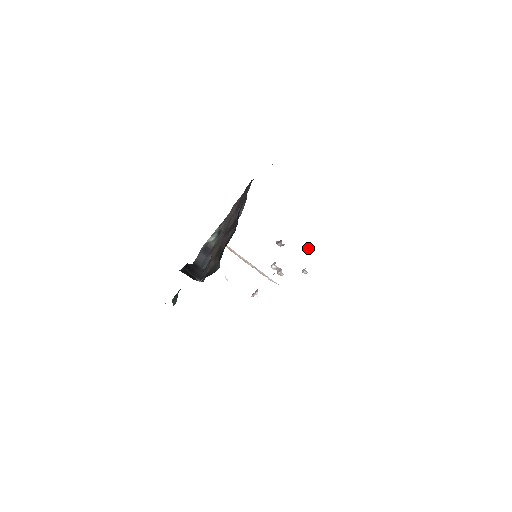
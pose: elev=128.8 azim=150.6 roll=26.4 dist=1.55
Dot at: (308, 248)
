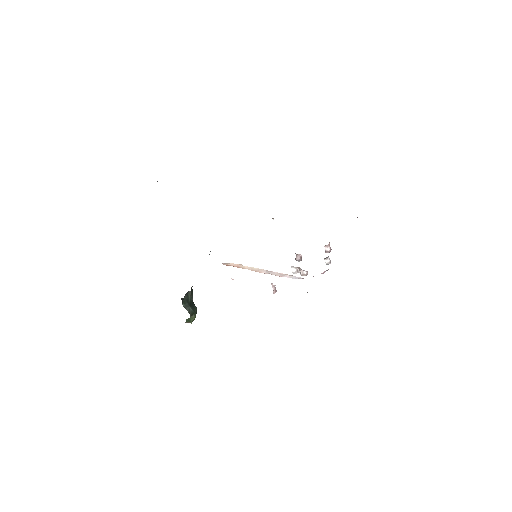
Dot at: (328, 249)
